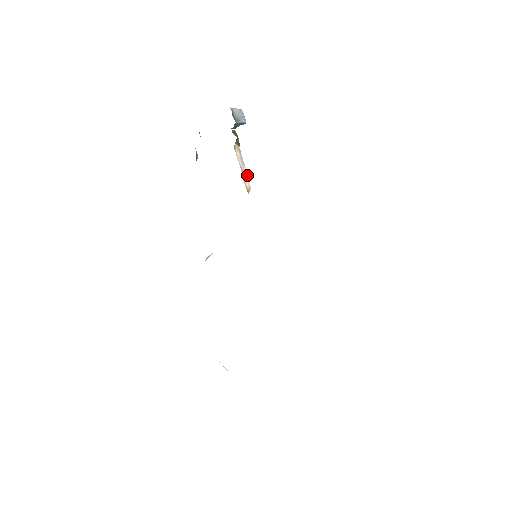
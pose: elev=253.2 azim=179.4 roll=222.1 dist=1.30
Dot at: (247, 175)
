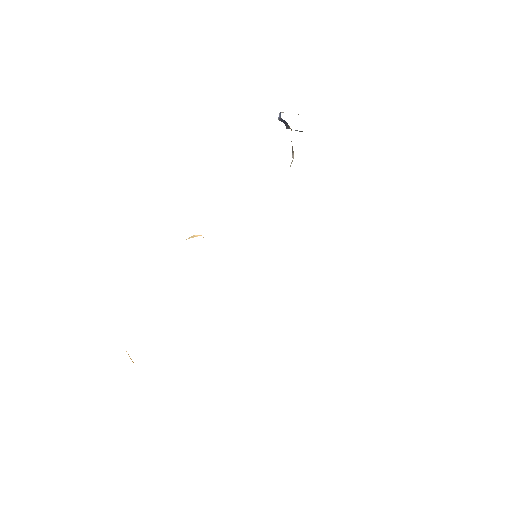
Dot at: occluded
